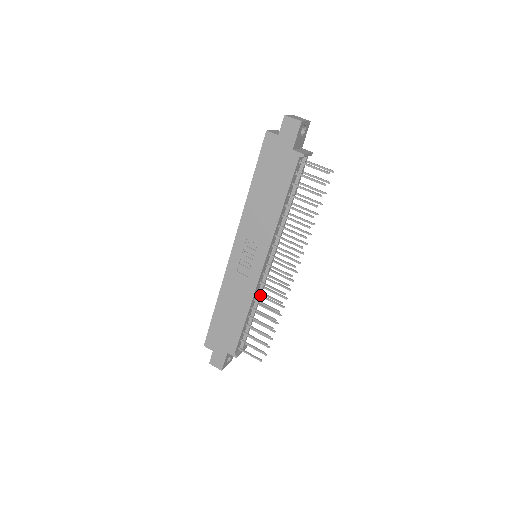
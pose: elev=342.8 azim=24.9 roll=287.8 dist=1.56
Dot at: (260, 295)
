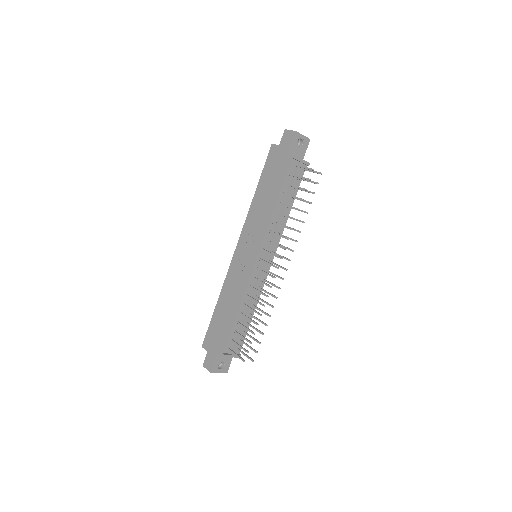
Dot at: (254, 293)
